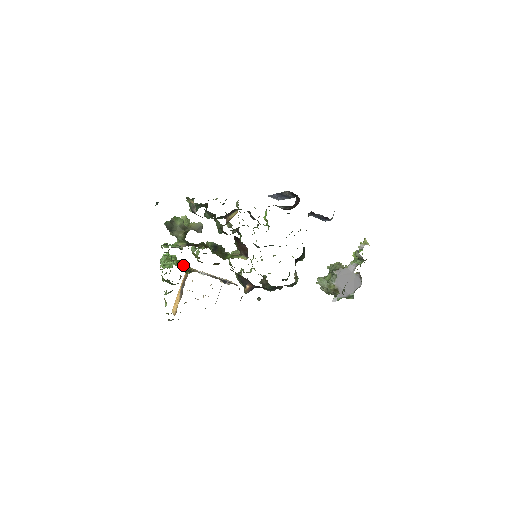
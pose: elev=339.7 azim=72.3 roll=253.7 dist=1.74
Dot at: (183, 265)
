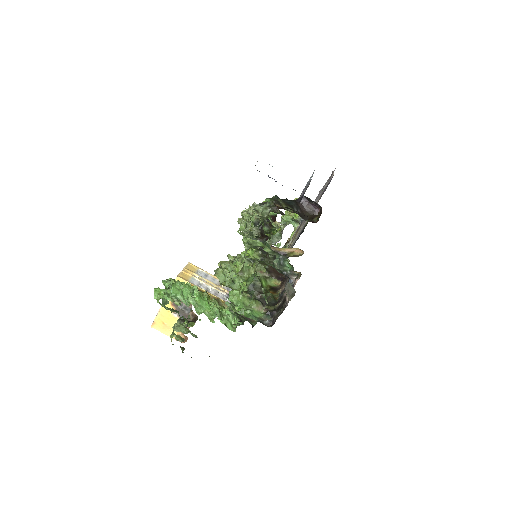
Dot at: occluded
